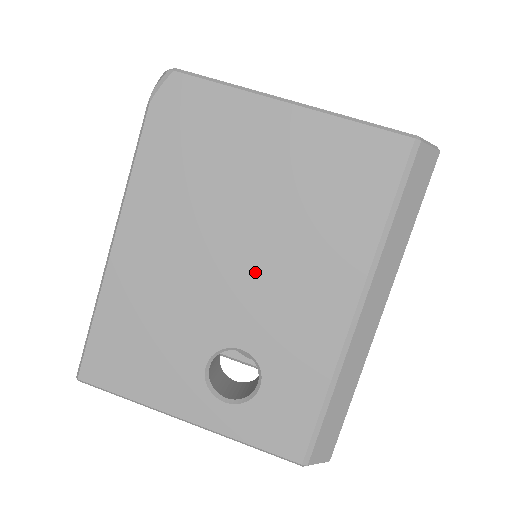
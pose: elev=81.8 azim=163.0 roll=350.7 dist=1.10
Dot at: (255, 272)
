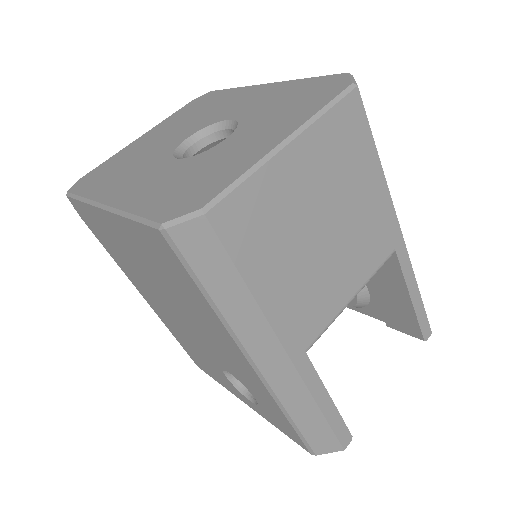
Dot at: (193, 327)
